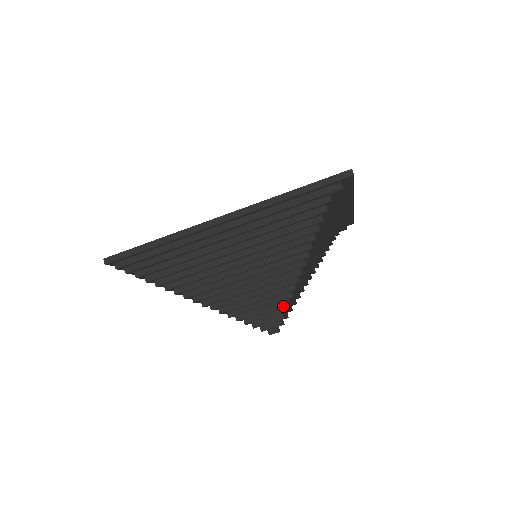
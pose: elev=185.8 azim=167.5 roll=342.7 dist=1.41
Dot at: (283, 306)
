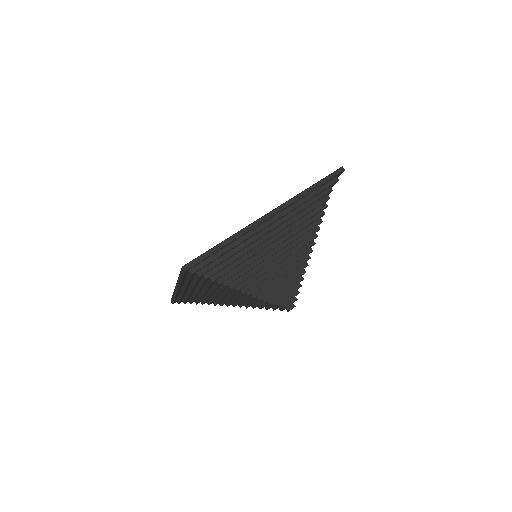
Dot at: occluded
